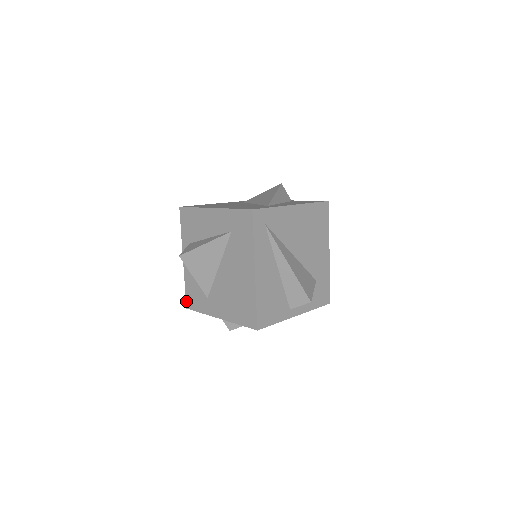
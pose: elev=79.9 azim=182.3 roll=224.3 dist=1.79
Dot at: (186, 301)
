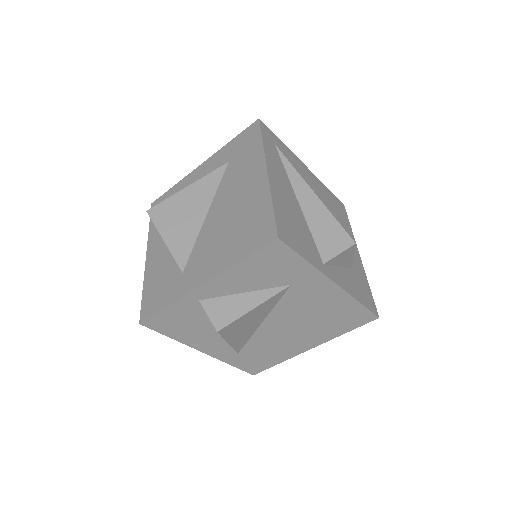
Dot at: (141, 312)
